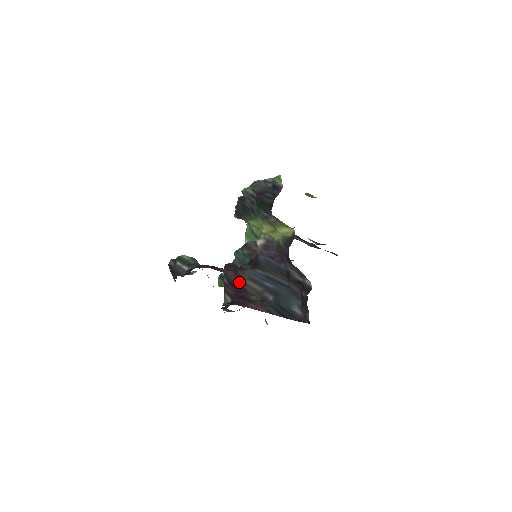
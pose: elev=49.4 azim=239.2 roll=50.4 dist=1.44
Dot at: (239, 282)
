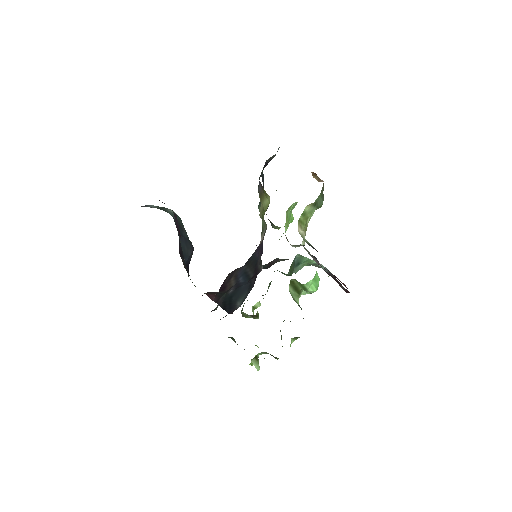
Dot at: (228, 280)
